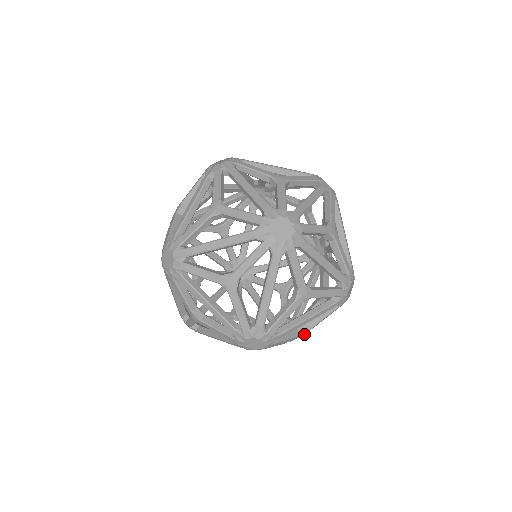
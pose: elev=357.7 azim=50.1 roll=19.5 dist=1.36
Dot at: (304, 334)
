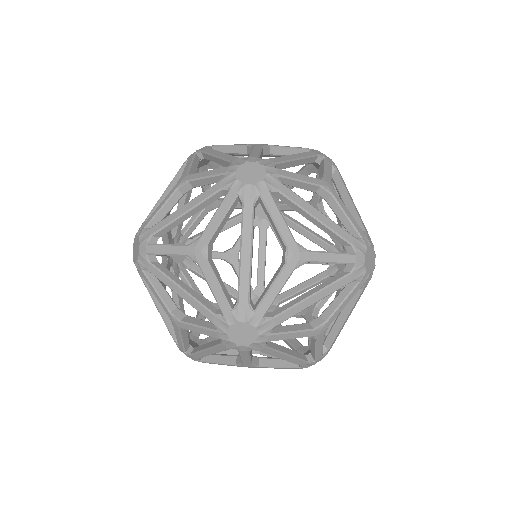
Dot at: occluded
